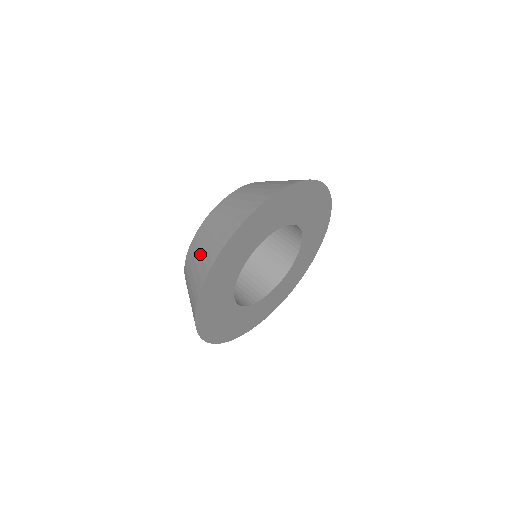
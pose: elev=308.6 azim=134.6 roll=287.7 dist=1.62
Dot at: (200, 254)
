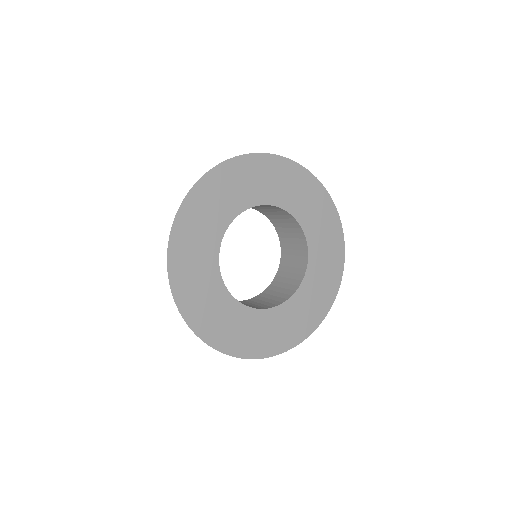
Dot at: occluded
